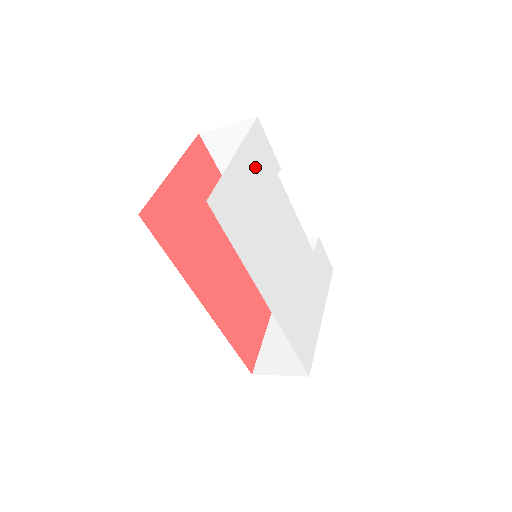
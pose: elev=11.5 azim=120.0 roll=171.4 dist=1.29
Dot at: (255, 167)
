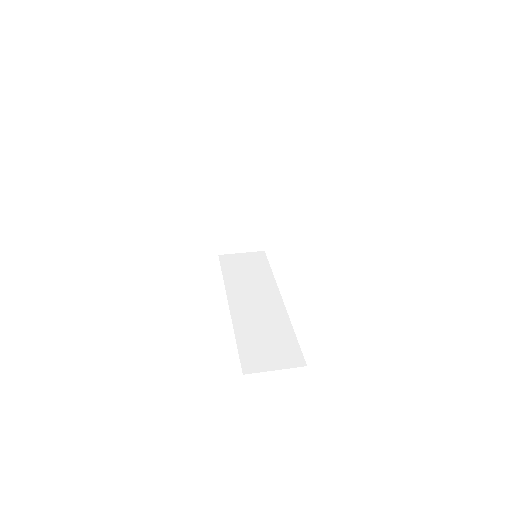
Dot at: occluded
